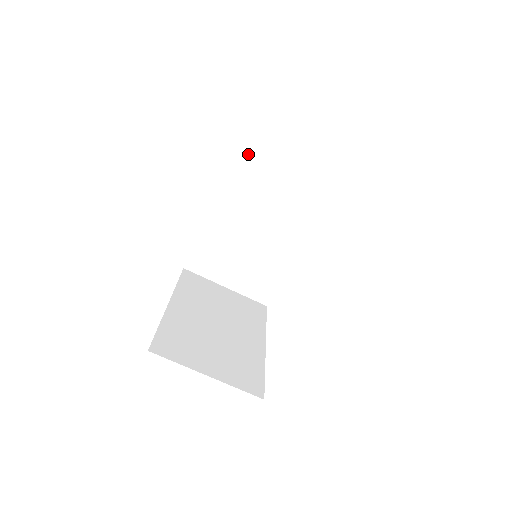
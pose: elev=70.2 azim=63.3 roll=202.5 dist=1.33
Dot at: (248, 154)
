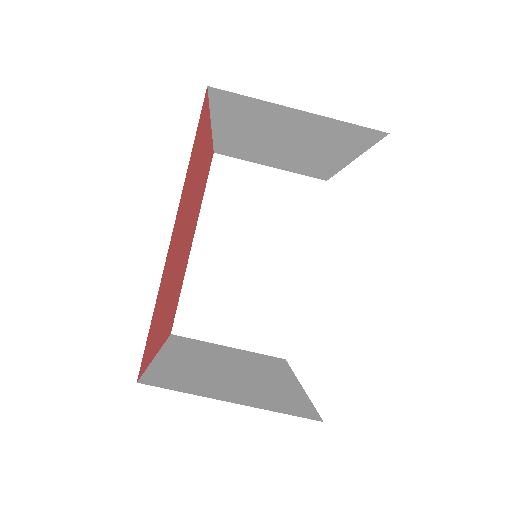
Dot at: (218, 176)
